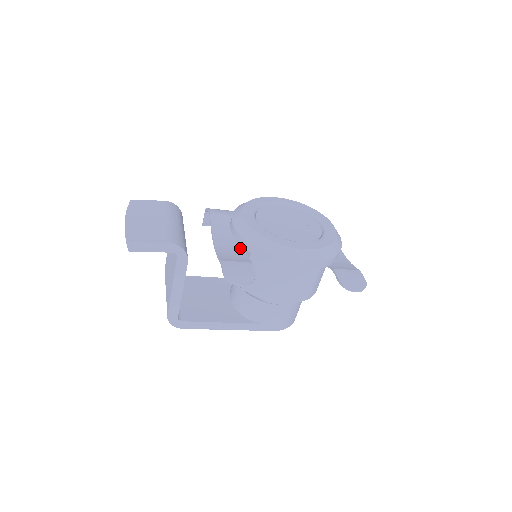
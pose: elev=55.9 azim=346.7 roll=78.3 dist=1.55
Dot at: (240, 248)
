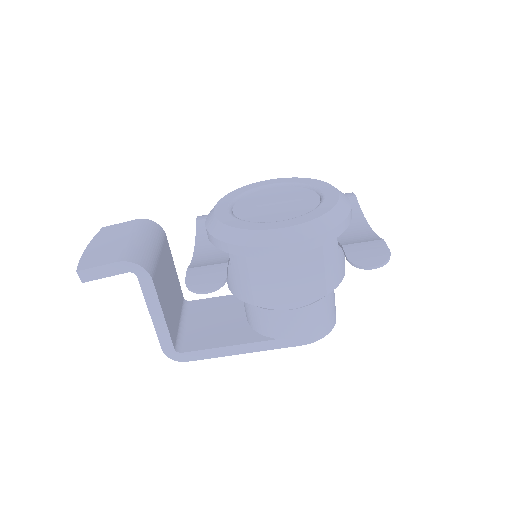
Dot at: occluded
